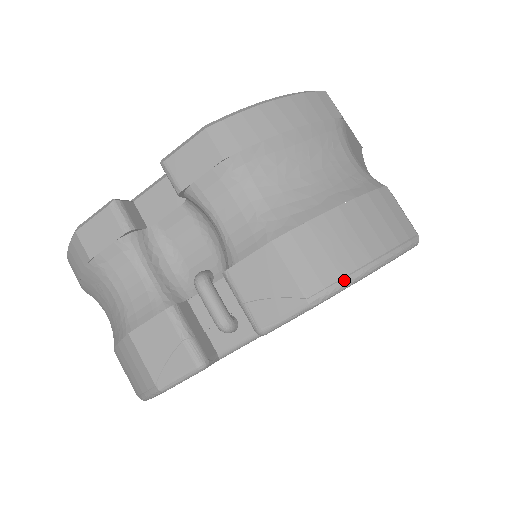
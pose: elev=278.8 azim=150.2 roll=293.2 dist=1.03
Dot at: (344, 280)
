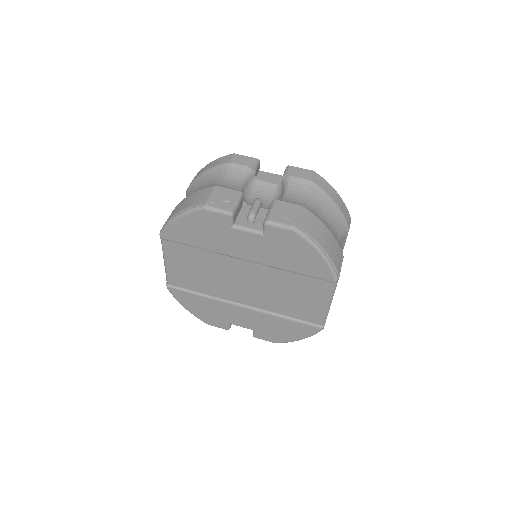
Dot at: (311, 238)
